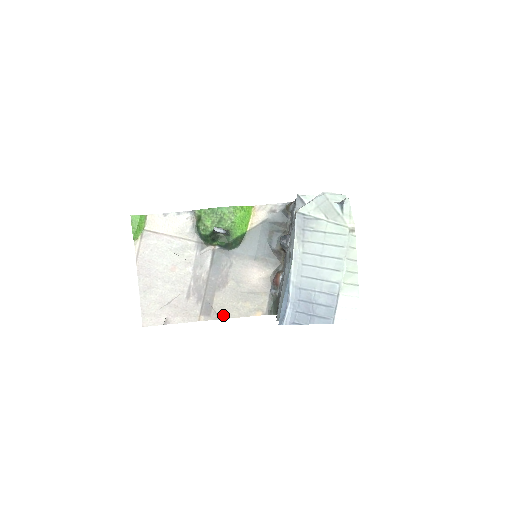
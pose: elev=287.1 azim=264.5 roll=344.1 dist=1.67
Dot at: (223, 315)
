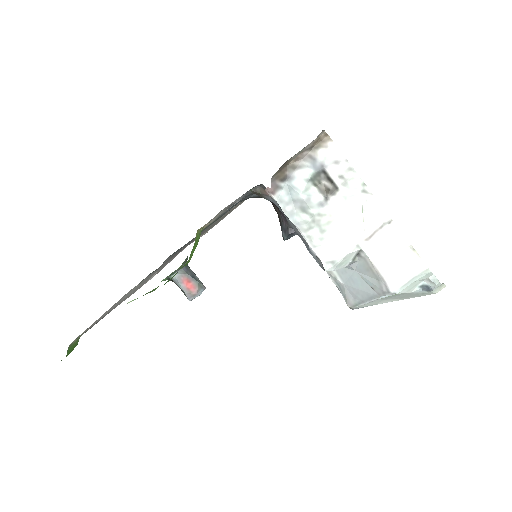
Dot at: occluded
